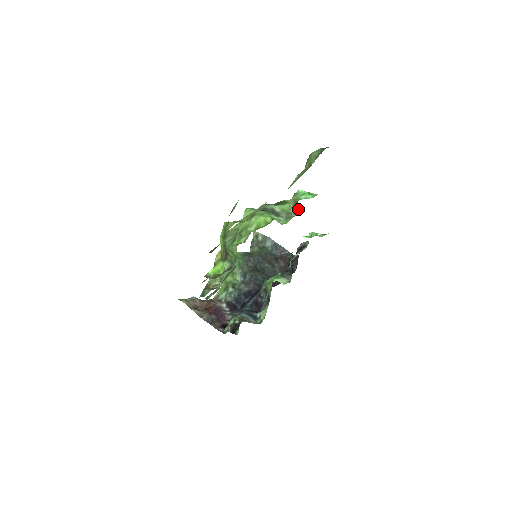
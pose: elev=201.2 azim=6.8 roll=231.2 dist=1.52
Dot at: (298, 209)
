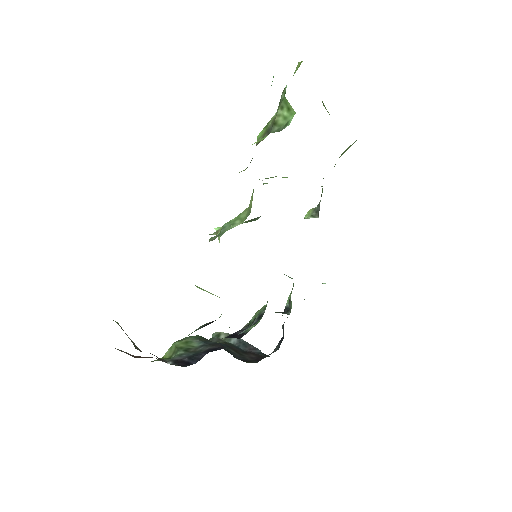
Dot at: (317, 214)
